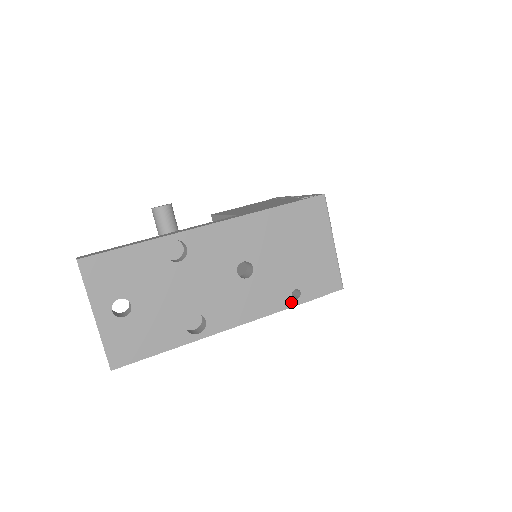
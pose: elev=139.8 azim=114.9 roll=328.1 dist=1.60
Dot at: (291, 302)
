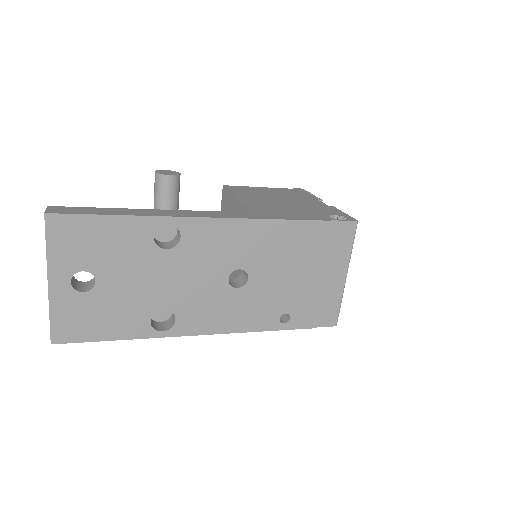
Dot at: (276, 325)
